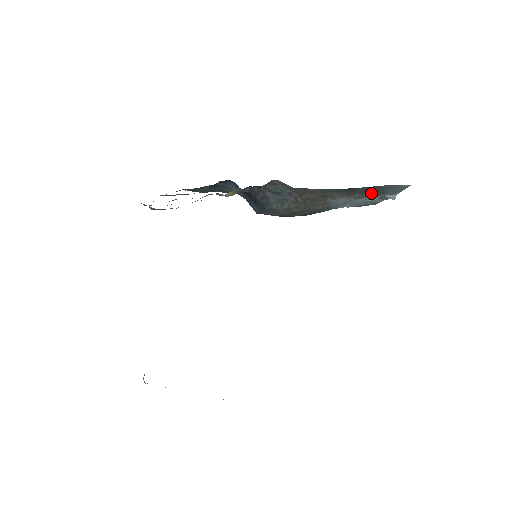
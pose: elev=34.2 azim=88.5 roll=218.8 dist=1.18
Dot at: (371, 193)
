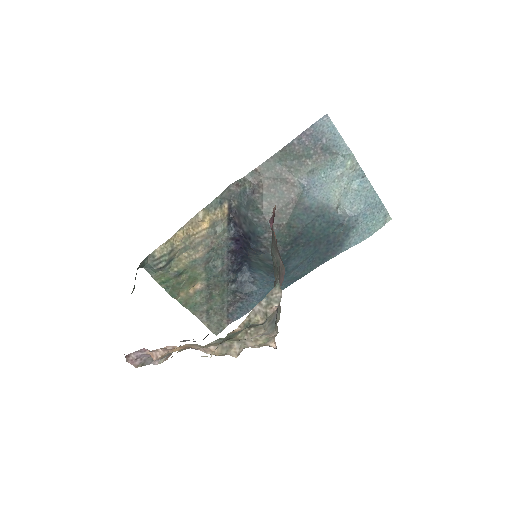
Dot at: (319, 155)
